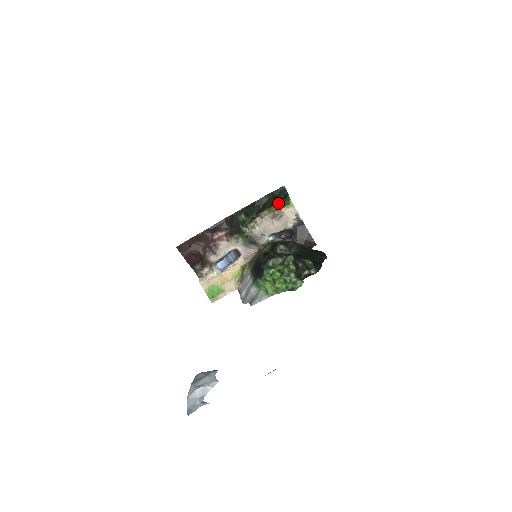
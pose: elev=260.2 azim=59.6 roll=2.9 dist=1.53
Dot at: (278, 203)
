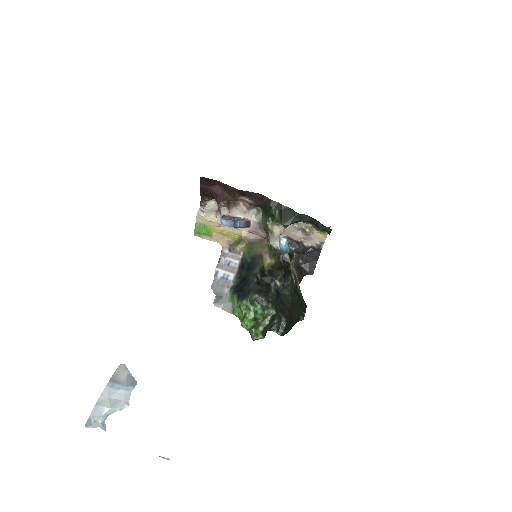
Dot at: occluded
